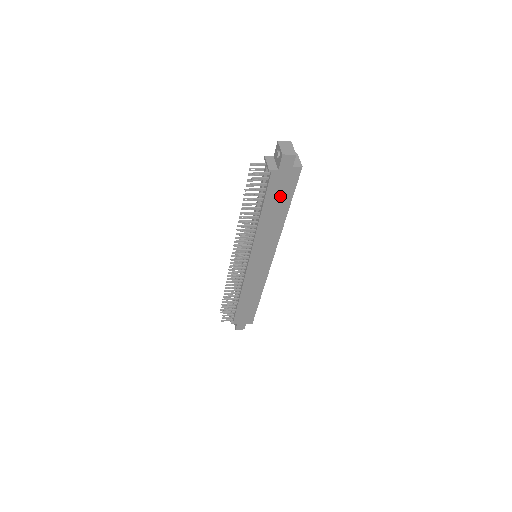
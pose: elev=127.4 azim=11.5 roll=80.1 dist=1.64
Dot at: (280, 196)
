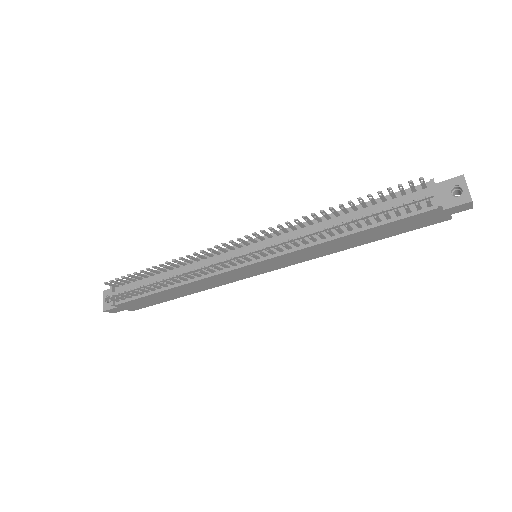
Dot at: (394, 229)
